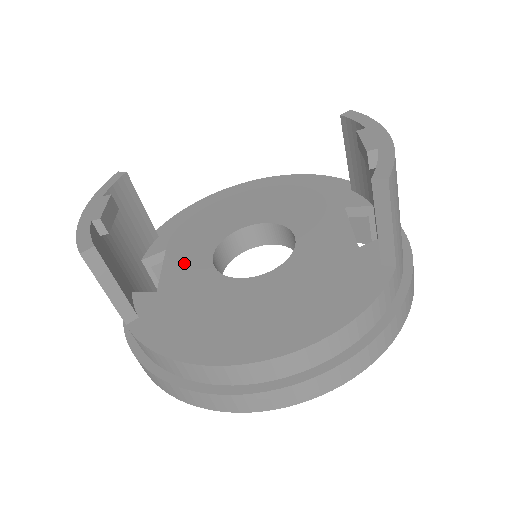
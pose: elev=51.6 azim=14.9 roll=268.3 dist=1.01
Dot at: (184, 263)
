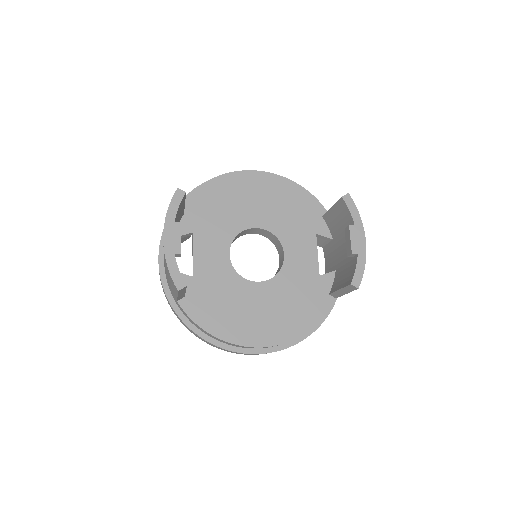
Dot at: (209, 253)
